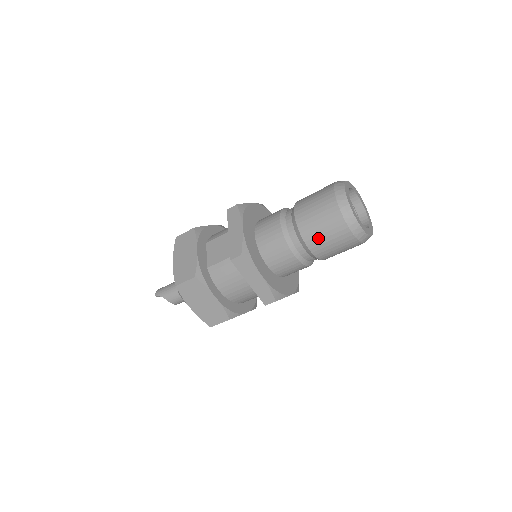
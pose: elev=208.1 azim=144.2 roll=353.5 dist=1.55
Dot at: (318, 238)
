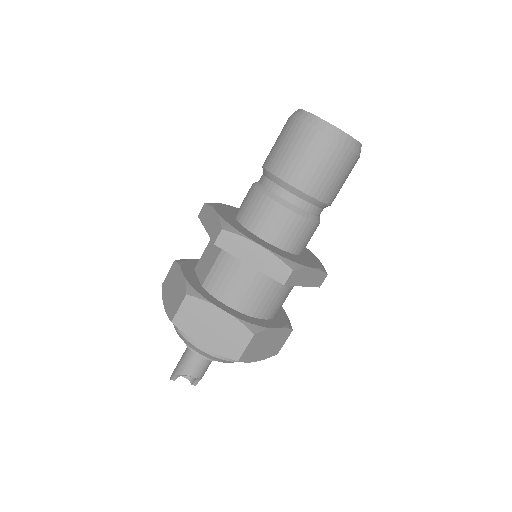
Dot at: (299, 168)
